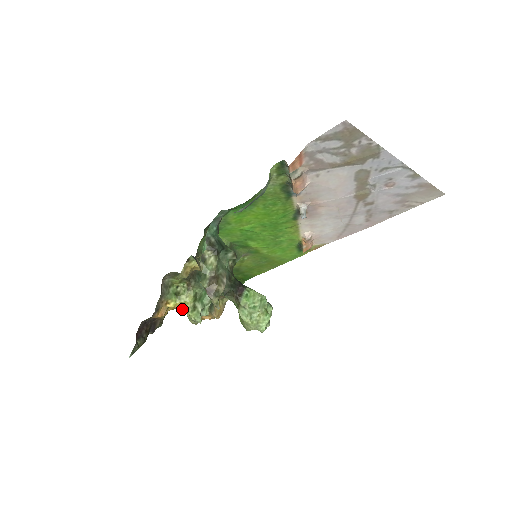
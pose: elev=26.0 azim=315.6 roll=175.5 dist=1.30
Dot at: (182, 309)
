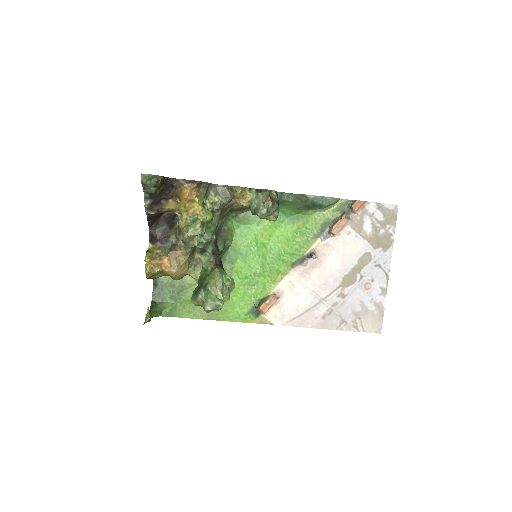
Dot at: (184, 221)
